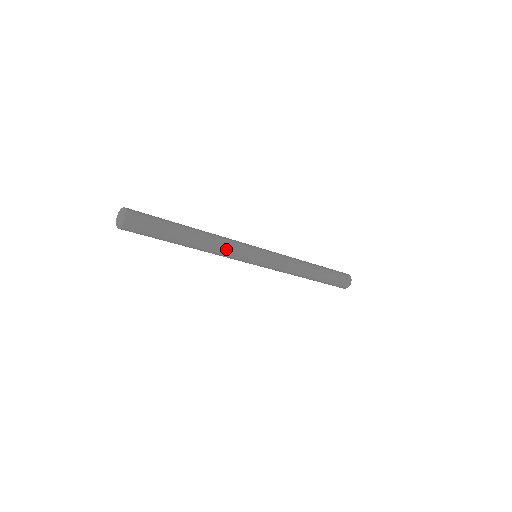
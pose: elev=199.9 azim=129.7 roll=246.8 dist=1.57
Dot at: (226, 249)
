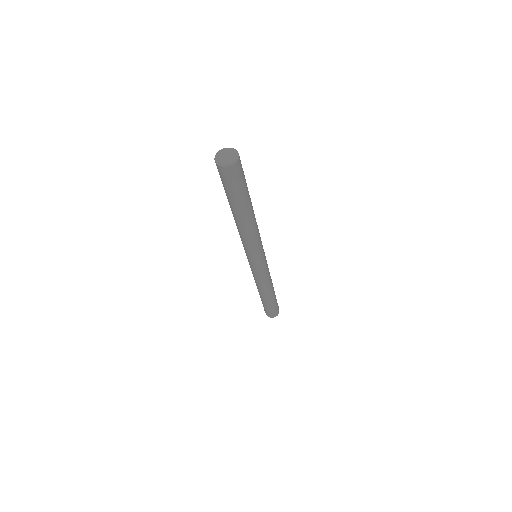
Dot at: (257, 236)
